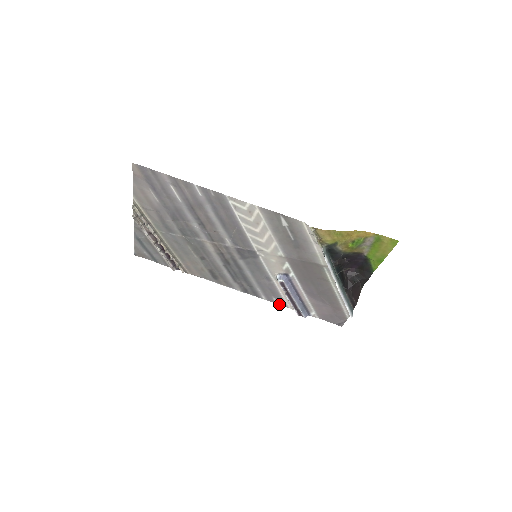
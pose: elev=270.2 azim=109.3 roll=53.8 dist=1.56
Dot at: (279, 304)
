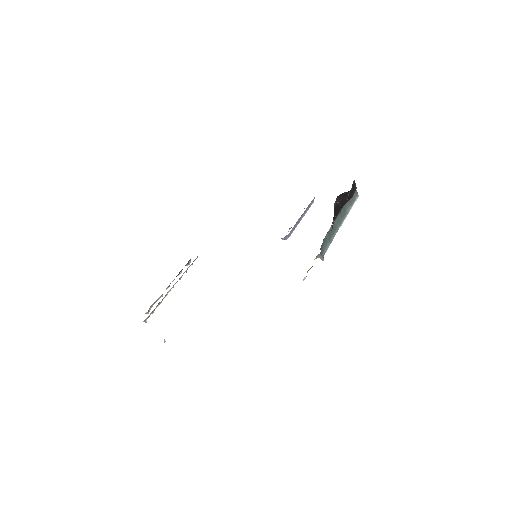
Dot at: occluded
